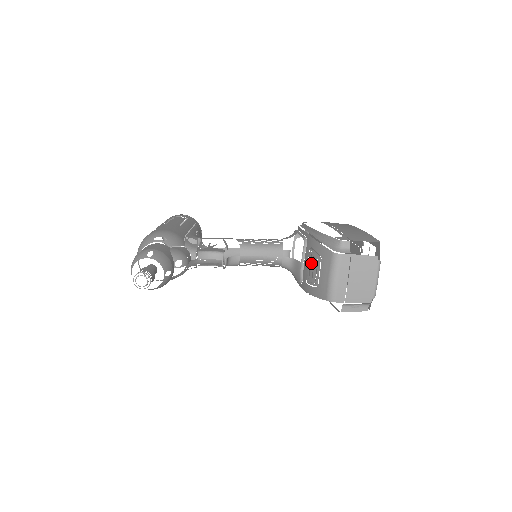
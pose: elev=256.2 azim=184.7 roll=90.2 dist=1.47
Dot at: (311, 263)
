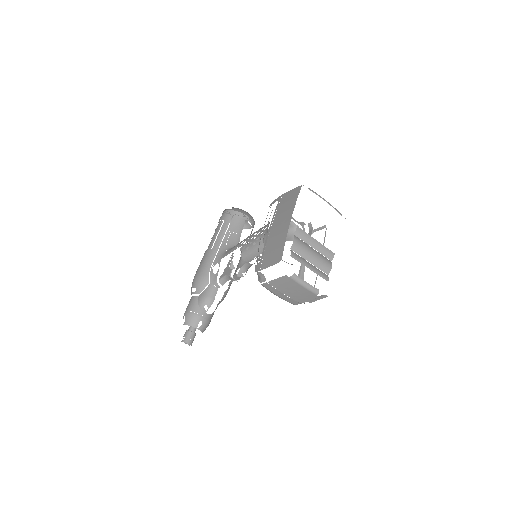
Dot at: occluded
